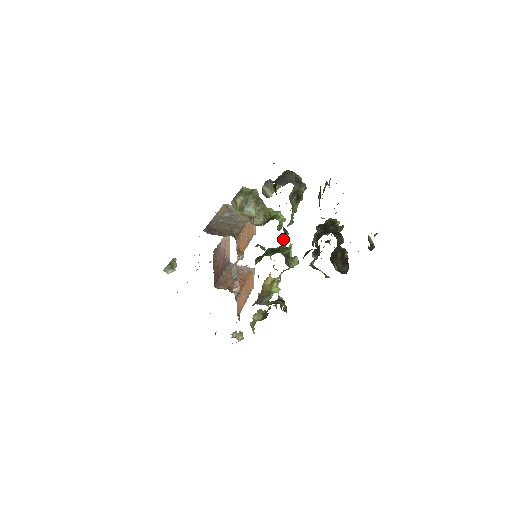
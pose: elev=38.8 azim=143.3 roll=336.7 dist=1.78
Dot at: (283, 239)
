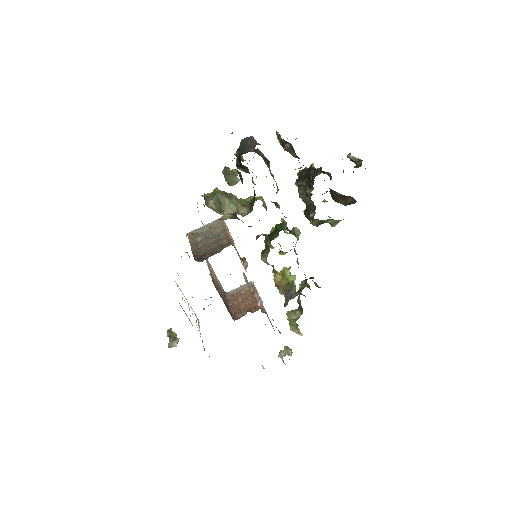
Dot at: occluded
